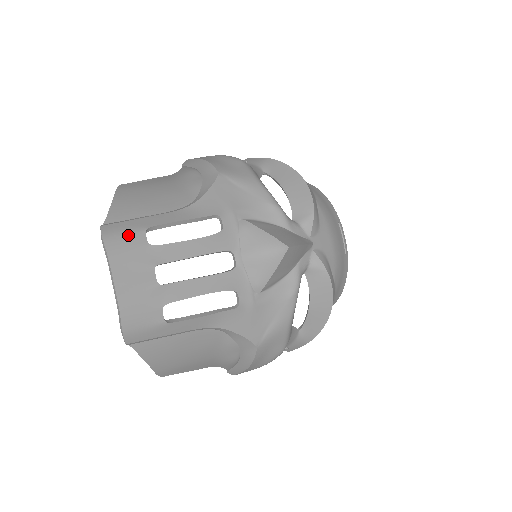
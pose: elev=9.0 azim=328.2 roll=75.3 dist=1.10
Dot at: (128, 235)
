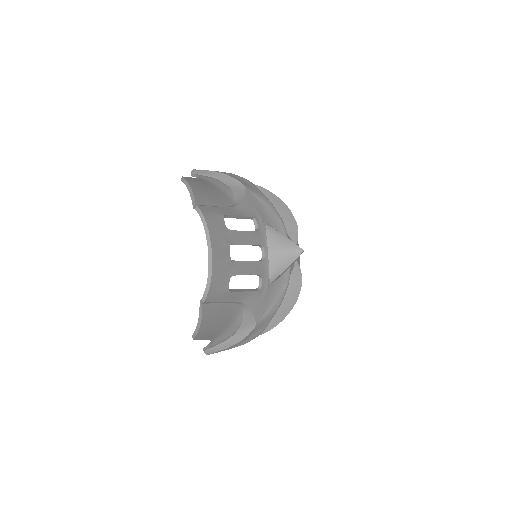
Dot at: (215, 217)
